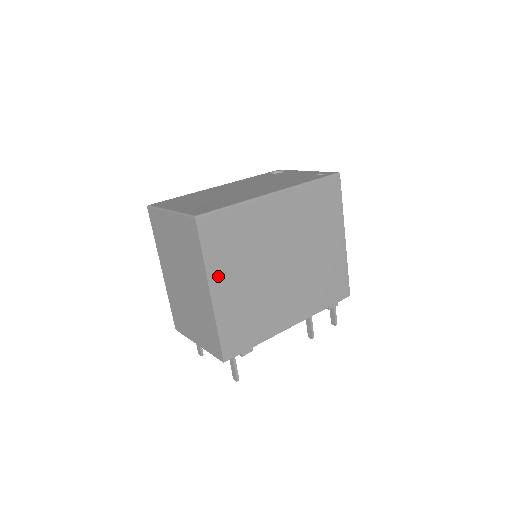
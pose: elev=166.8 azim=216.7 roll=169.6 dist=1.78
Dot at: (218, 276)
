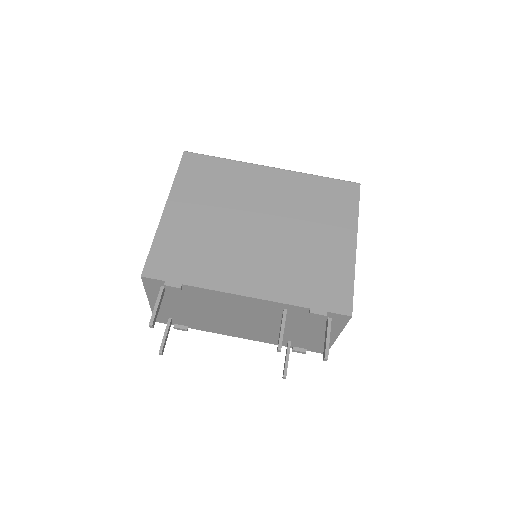
Dot at: (180, 199)
